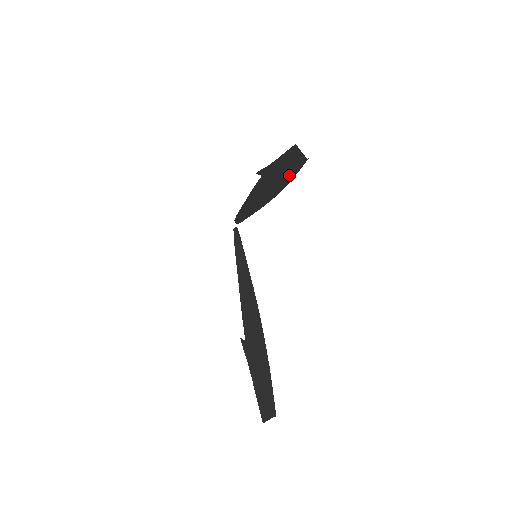
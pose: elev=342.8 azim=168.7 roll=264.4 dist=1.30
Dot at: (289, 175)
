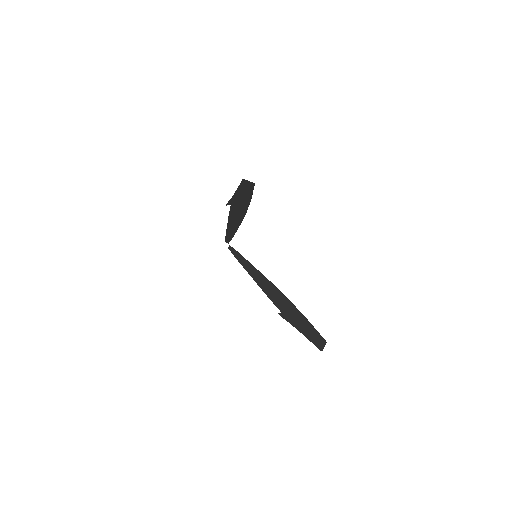
Dot at: (248, 196)
